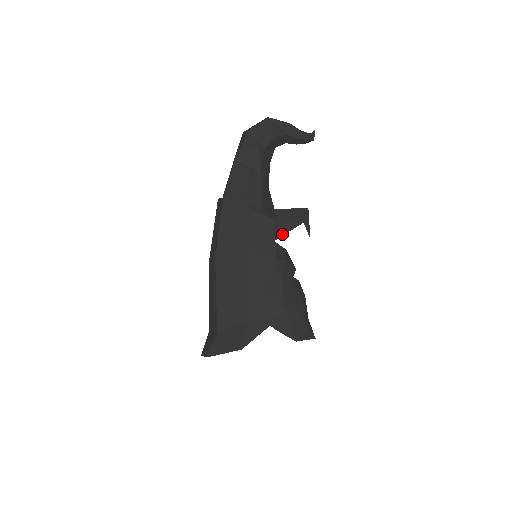
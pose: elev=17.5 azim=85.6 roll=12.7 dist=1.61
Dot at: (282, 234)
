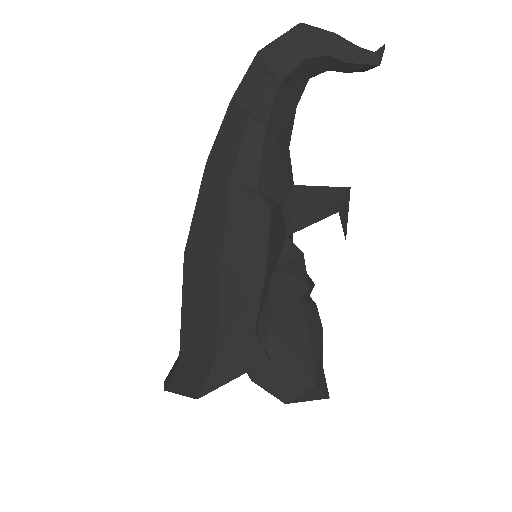
Dot at: (300, 227)
